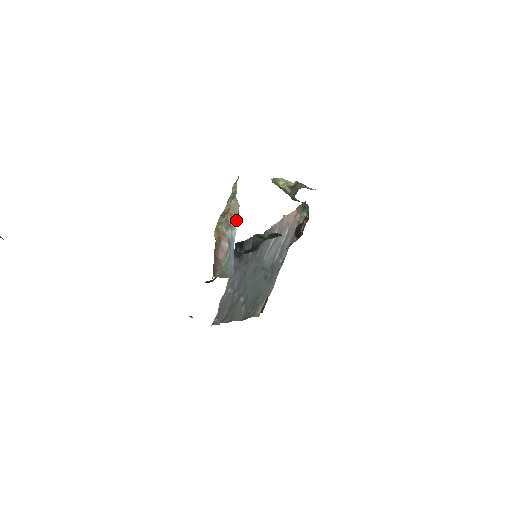
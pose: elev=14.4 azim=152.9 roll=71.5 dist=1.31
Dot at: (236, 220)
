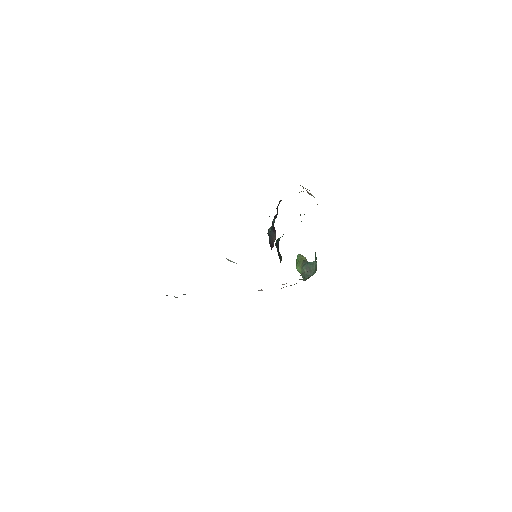
Dot at: occluded
